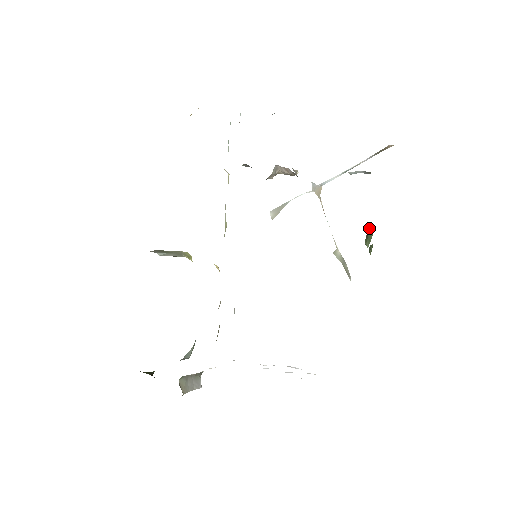
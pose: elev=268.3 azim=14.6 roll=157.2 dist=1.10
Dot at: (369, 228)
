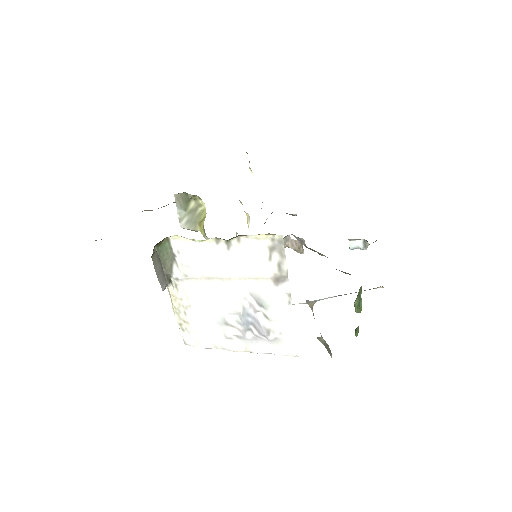
Dot at: (361, 286)
